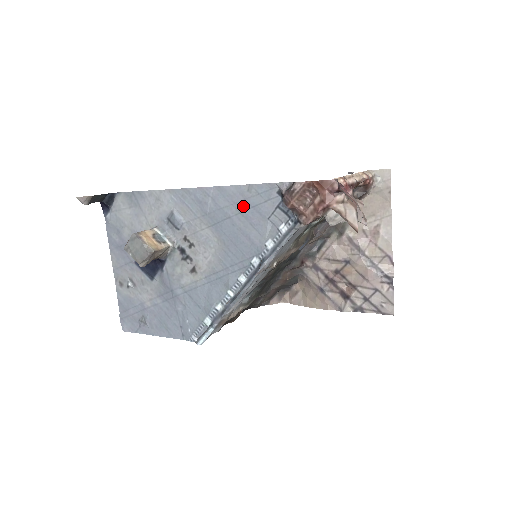
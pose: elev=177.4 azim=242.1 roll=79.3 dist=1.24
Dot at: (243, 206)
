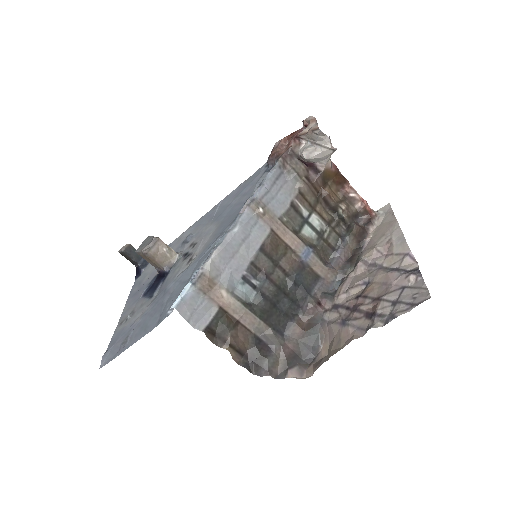
Dot at: (240, 191)
